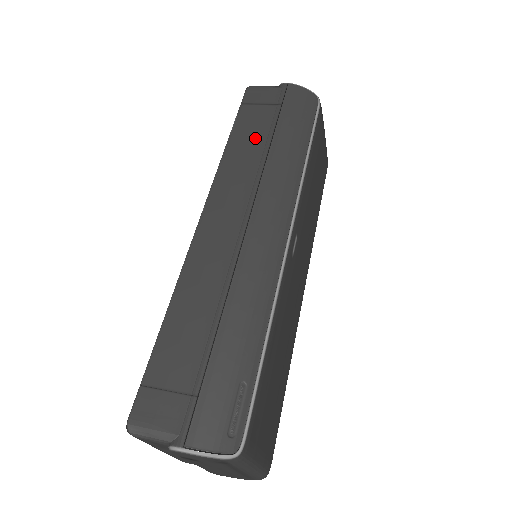
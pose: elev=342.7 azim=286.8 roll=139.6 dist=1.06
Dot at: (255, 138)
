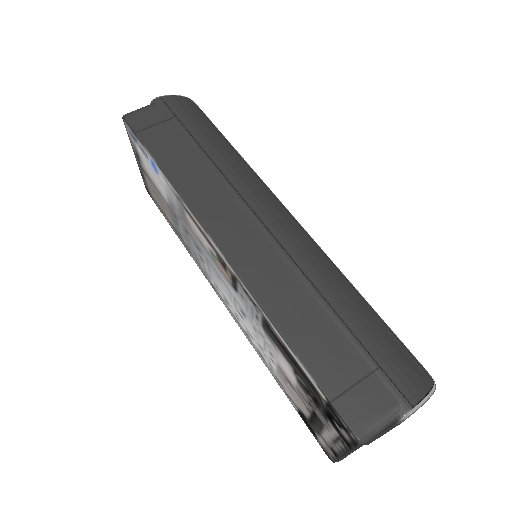
Dot at: (185, 154)
